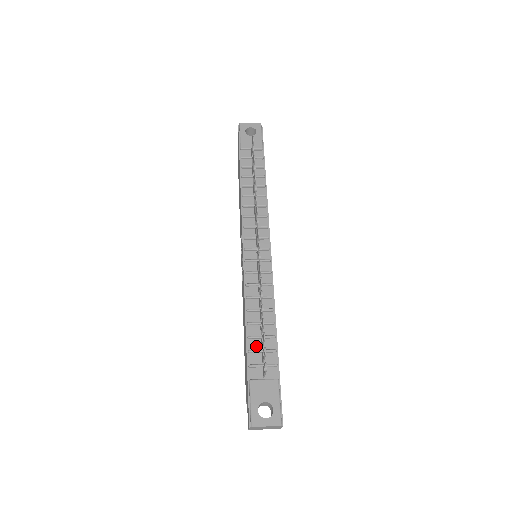
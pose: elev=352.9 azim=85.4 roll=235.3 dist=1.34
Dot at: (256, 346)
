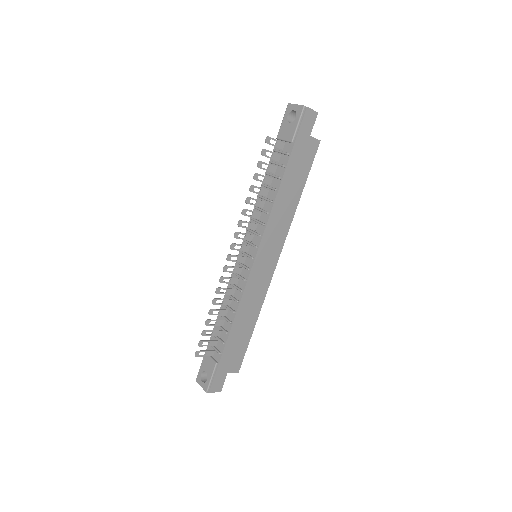
Dot at: occluded
